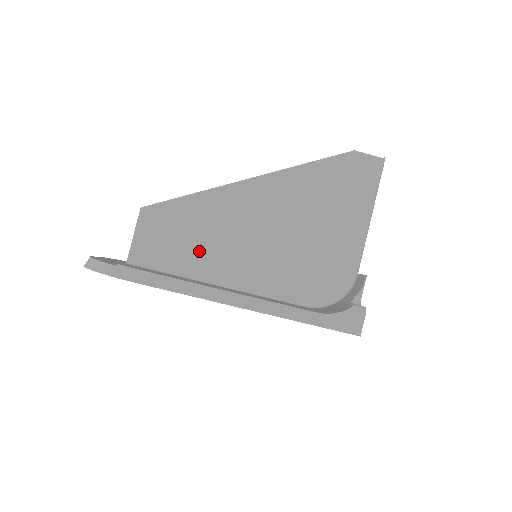
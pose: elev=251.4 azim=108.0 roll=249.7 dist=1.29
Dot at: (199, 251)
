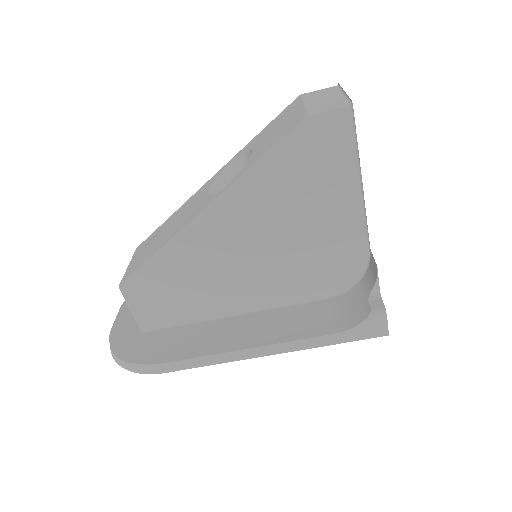
Dot at: (196, 297)
